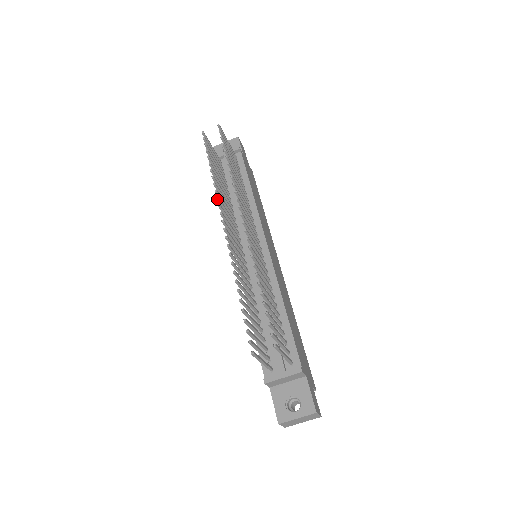
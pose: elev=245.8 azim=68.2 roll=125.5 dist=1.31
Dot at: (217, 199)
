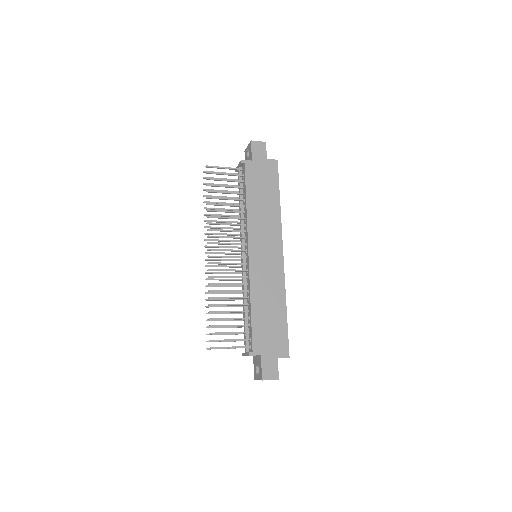
Dot at: (205, 234)
